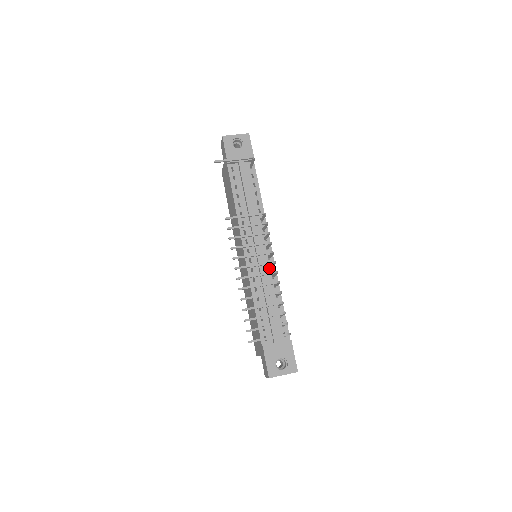
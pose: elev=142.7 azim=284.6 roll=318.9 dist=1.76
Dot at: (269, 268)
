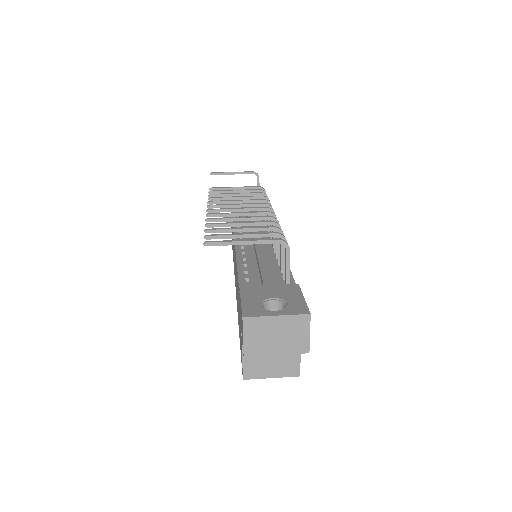
Dot at: occluded
